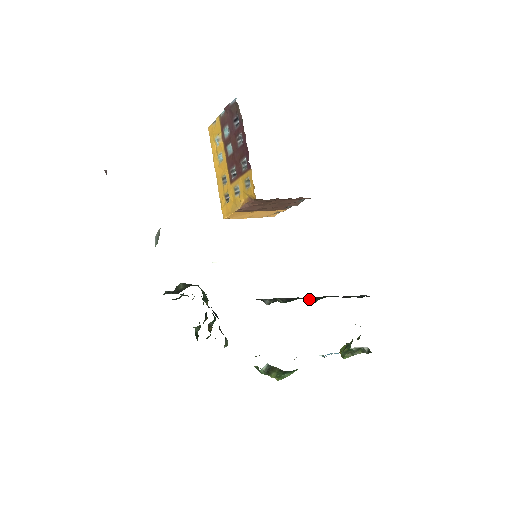
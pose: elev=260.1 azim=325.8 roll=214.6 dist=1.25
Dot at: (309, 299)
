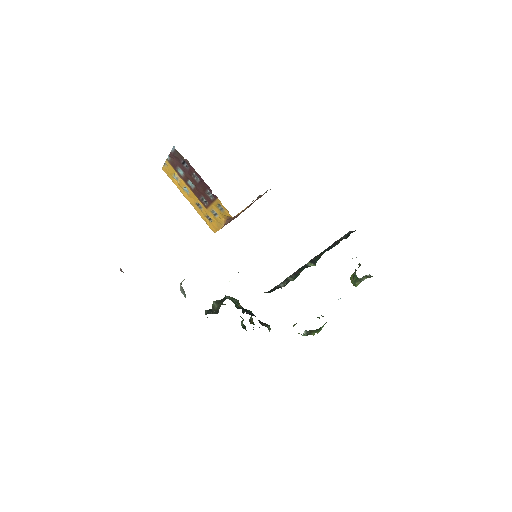
Dot at: (310, 264)
